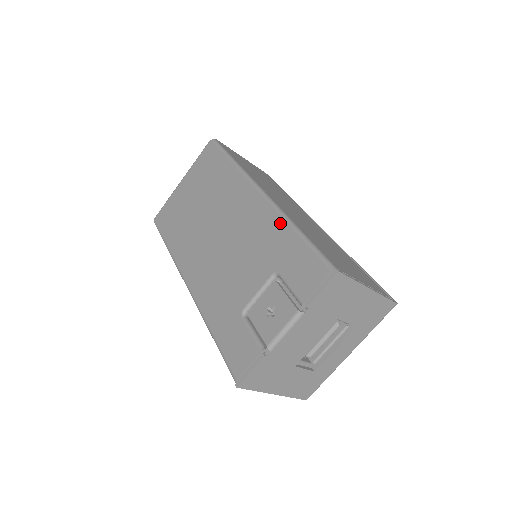
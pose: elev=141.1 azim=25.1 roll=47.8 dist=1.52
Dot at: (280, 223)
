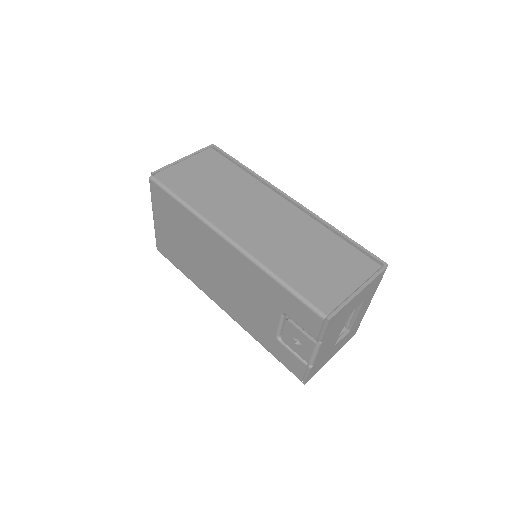
Dot at: (262, 274)
